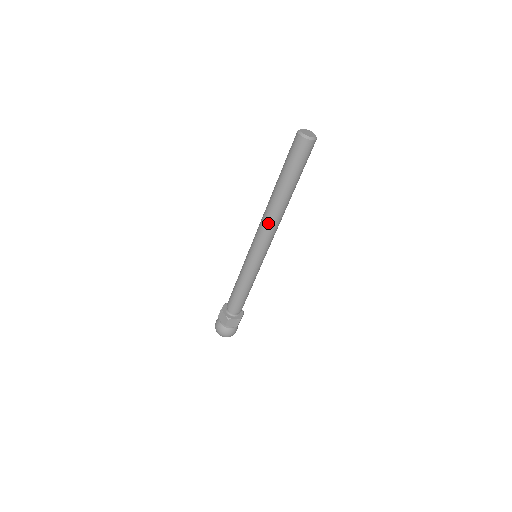
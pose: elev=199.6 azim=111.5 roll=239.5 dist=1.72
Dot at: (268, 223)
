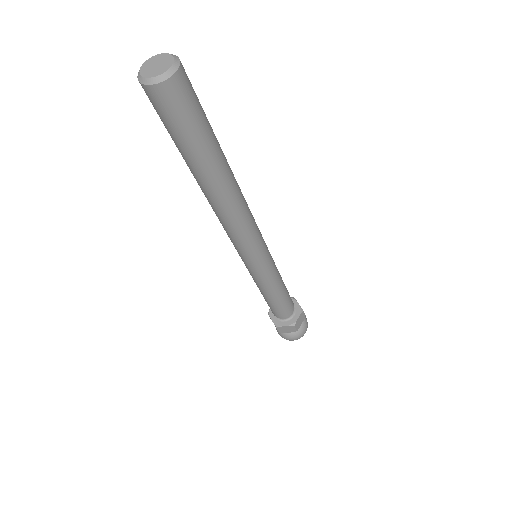
Dot at: (223, 223)
